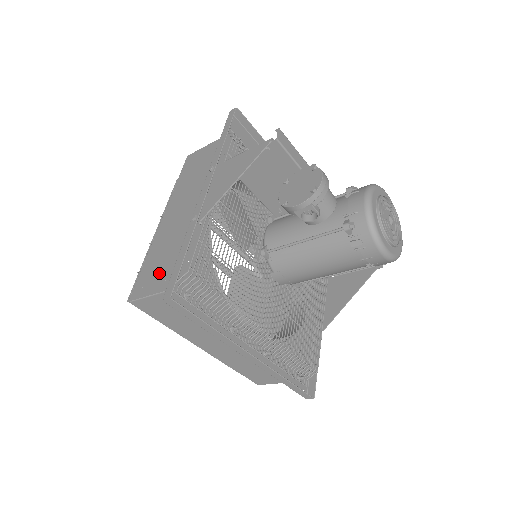
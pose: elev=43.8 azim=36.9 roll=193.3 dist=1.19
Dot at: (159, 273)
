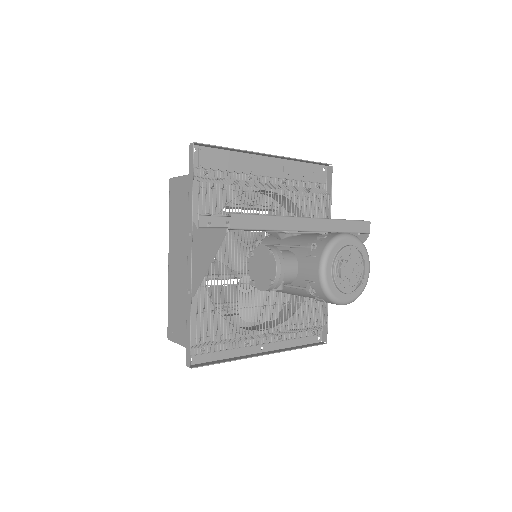
Dot at: (179, 326)
